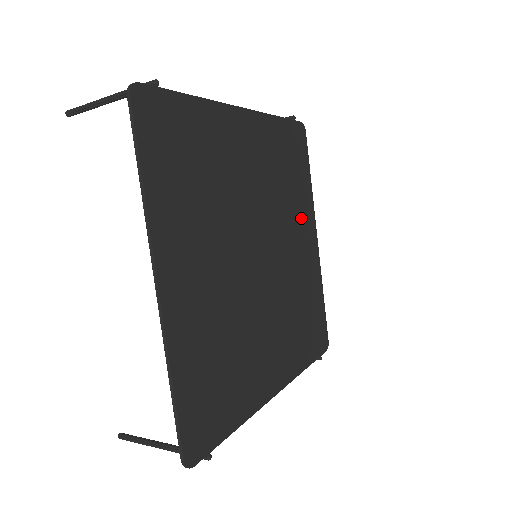
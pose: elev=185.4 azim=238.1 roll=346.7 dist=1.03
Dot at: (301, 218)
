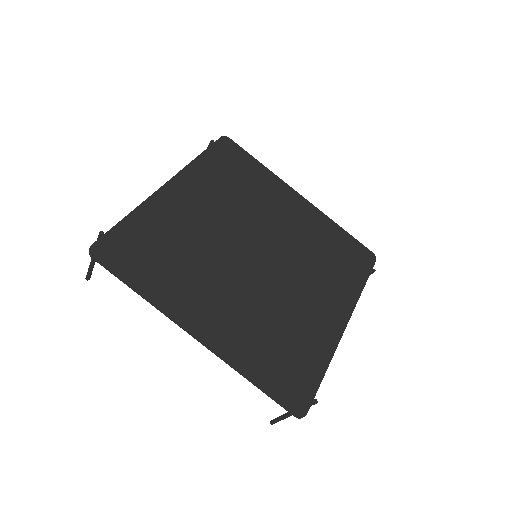
Dot at: (274, 197)
